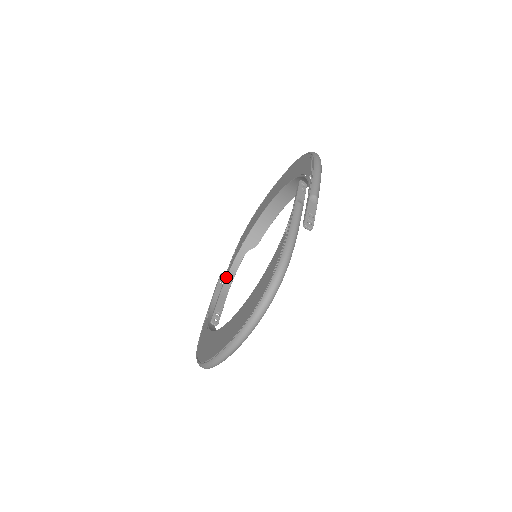
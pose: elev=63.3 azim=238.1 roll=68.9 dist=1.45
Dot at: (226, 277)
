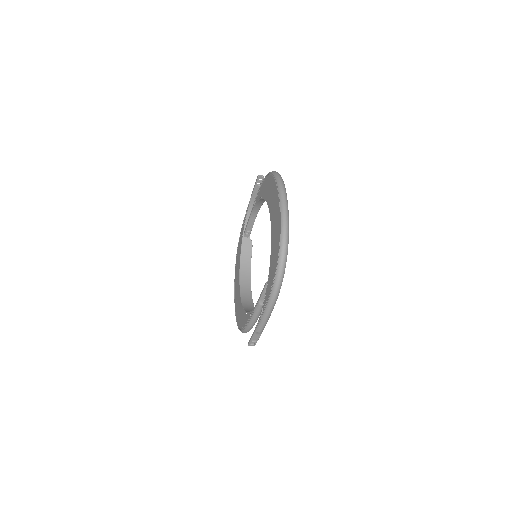
Dot at: (253, 208)
